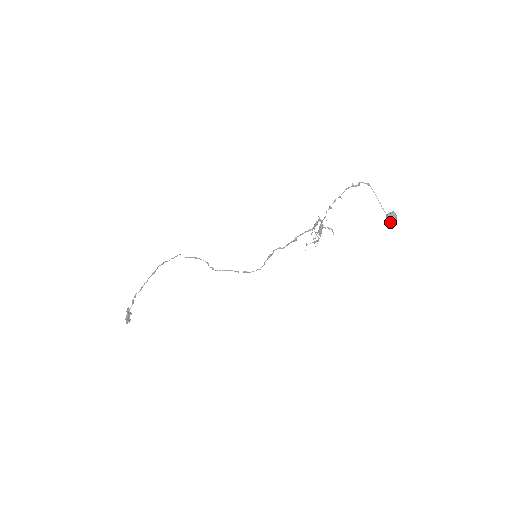
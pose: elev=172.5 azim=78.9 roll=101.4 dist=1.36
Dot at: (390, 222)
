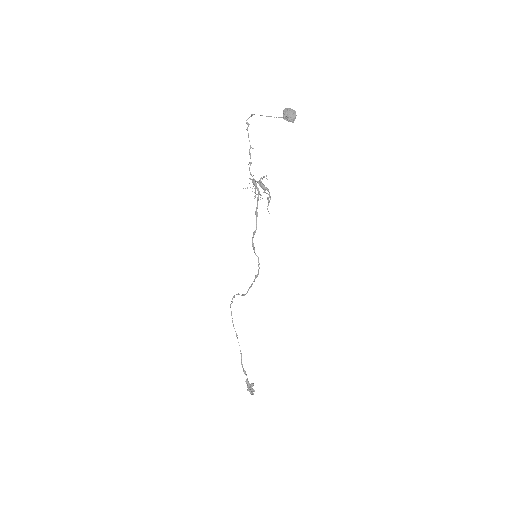
Dot at: (288, 119)
